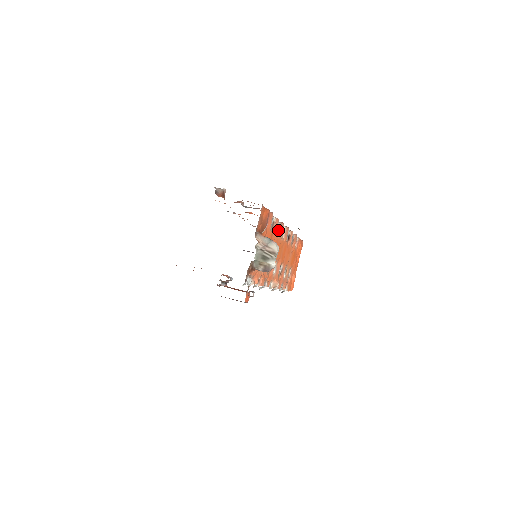
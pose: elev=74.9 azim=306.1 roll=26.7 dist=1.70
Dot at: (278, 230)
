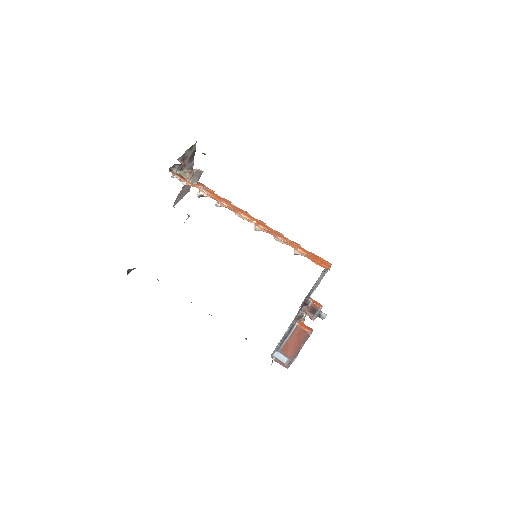
Dot at: occluded
